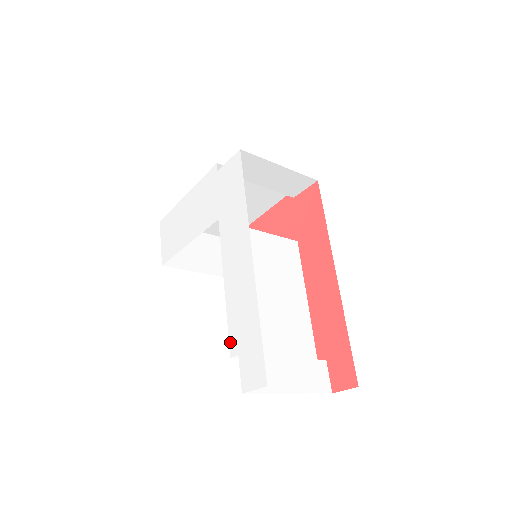
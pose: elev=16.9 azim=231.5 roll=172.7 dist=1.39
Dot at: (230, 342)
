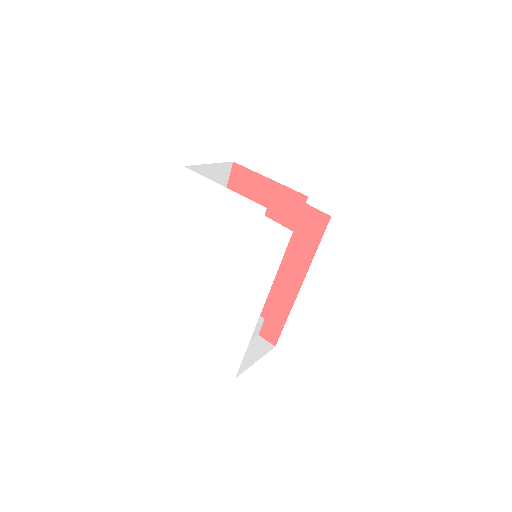
Dot at: (220, 335)
